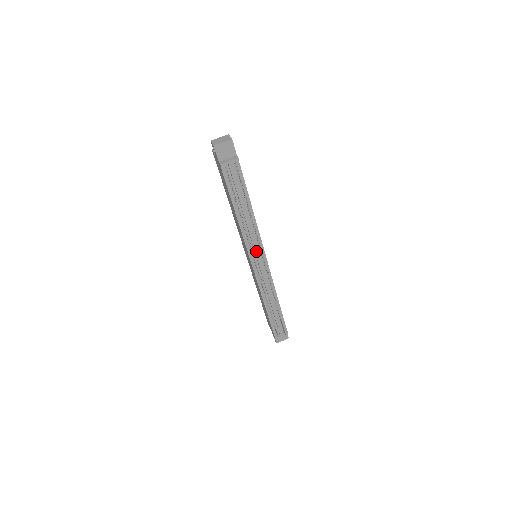
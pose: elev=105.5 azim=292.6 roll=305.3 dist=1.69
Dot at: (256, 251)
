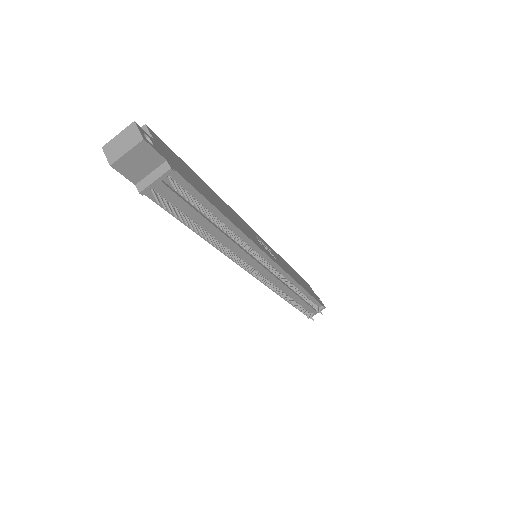
Dot at: (254, 263)
